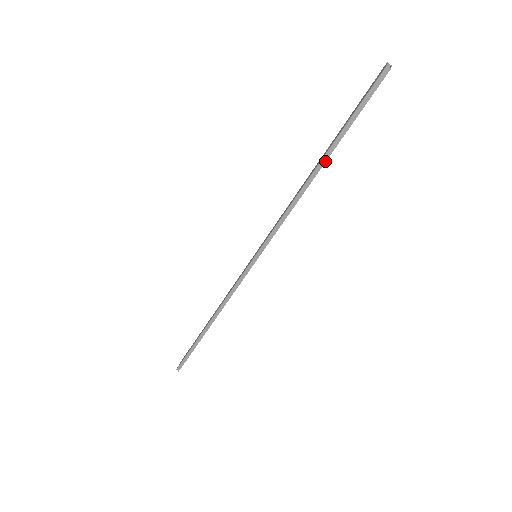
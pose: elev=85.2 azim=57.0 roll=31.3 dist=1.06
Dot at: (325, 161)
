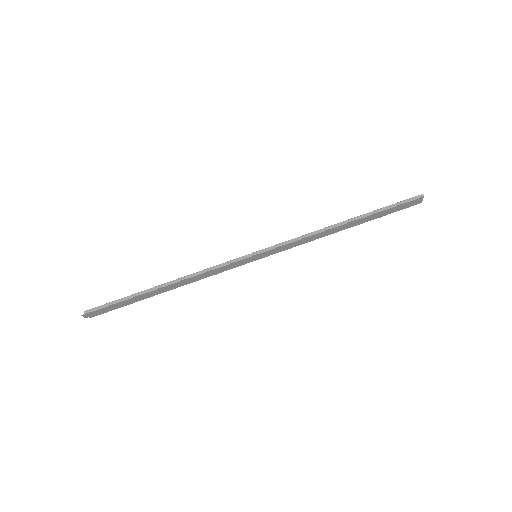
Dot at: (357, 219)
